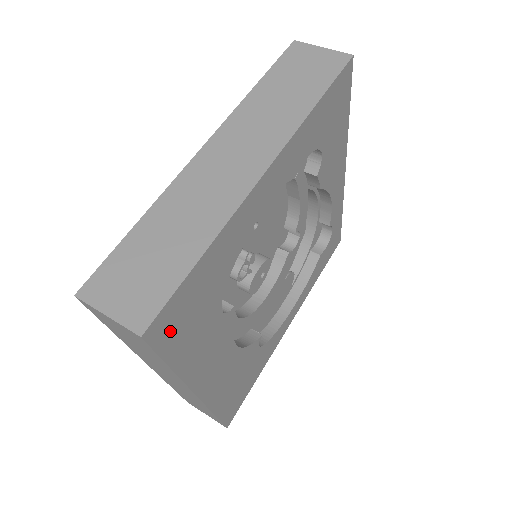
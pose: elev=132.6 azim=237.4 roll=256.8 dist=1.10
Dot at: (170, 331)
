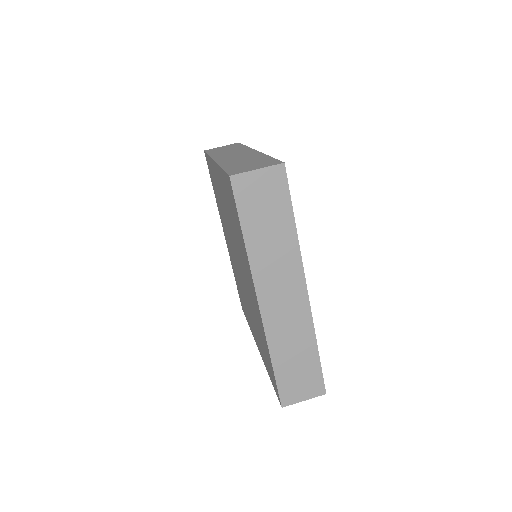
Dot at: occluded
